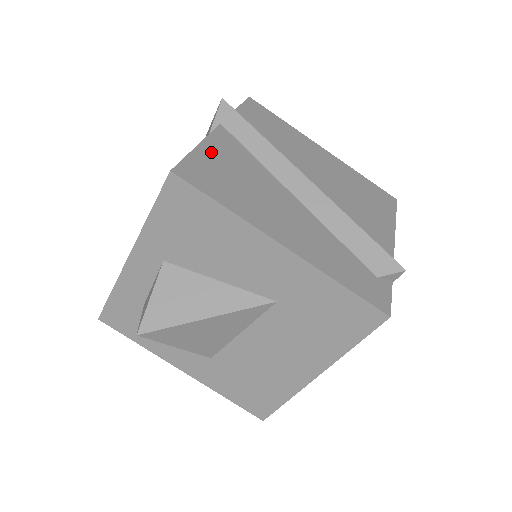
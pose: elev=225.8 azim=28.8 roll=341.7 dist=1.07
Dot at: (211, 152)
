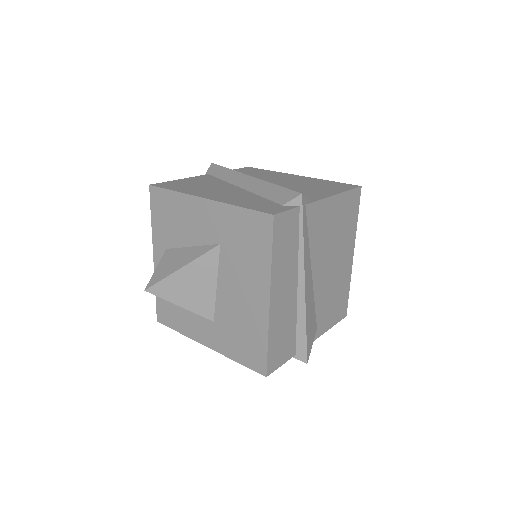
Dot at: (187, 180)
